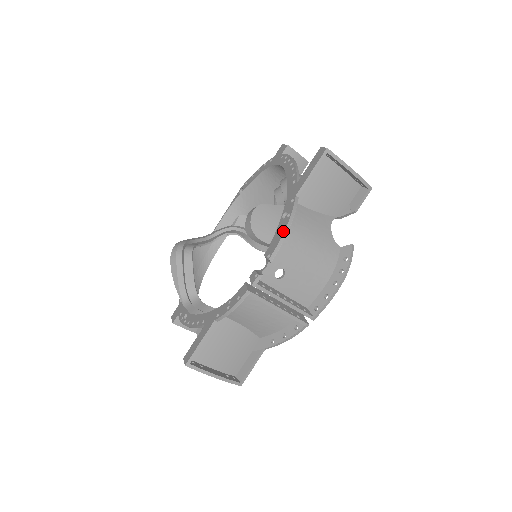
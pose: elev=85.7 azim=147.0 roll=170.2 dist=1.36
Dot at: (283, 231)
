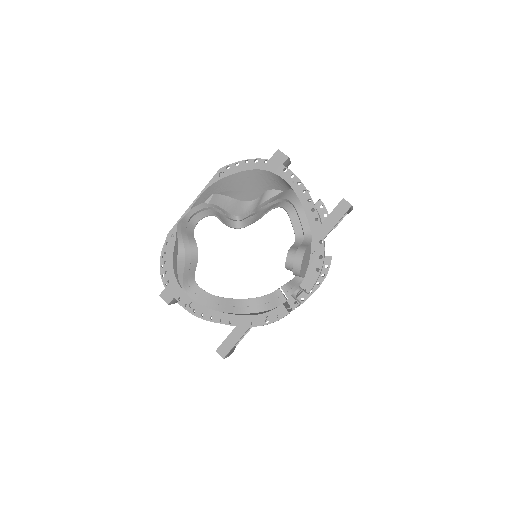
Dot at: (319, 272)
